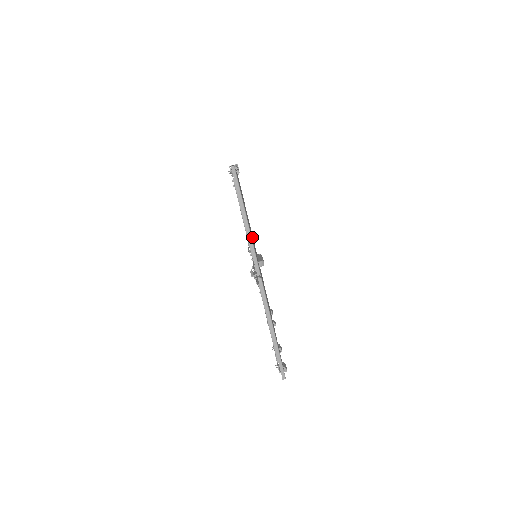
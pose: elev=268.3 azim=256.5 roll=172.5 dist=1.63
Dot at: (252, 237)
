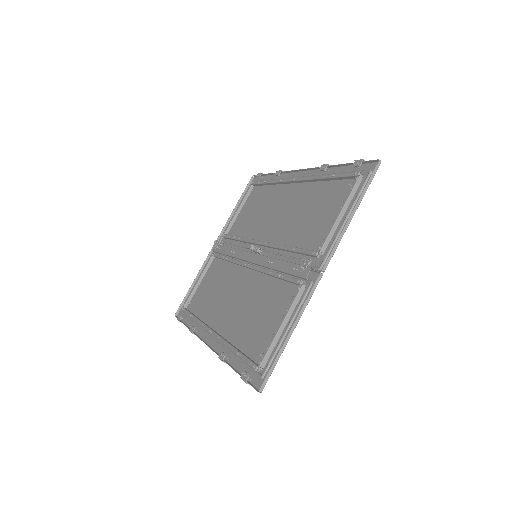
Dot at: (268, 237)
